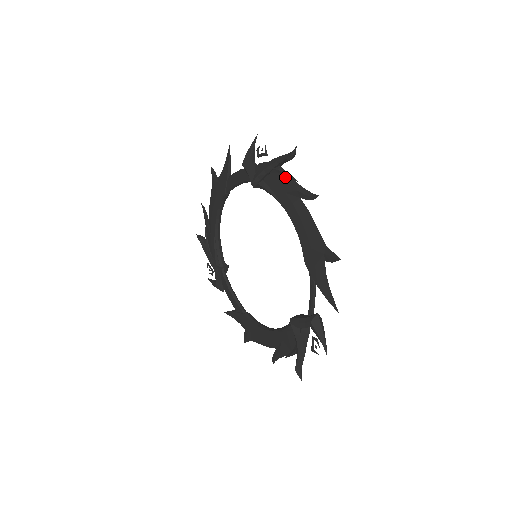
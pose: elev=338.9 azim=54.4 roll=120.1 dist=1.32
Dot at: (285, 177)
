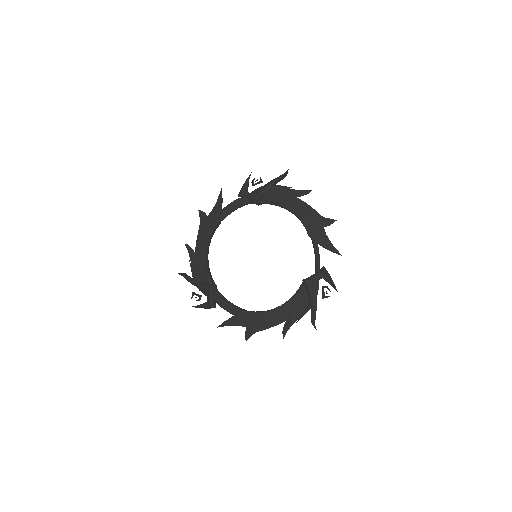
Dot at: (281, 189)
